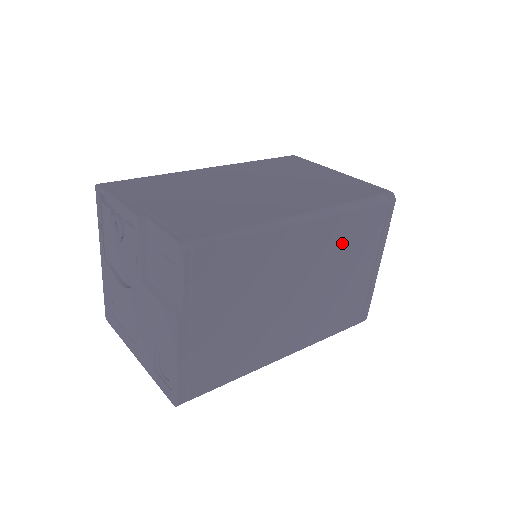
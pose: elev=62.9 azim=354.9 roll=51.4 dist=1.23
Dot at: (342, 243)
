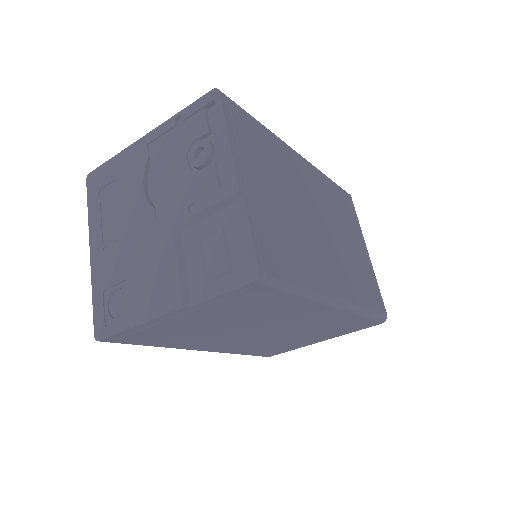
Dot at: (327, 324)
